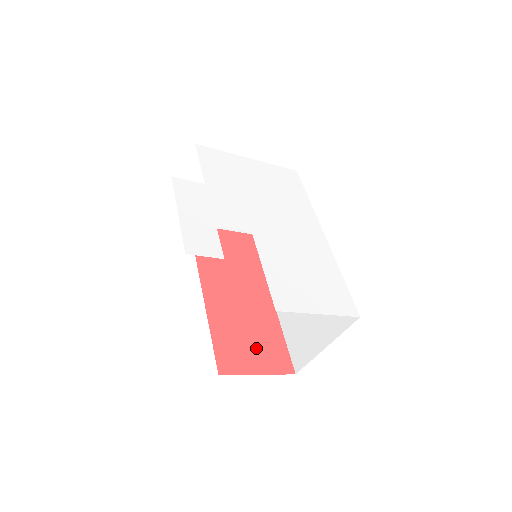
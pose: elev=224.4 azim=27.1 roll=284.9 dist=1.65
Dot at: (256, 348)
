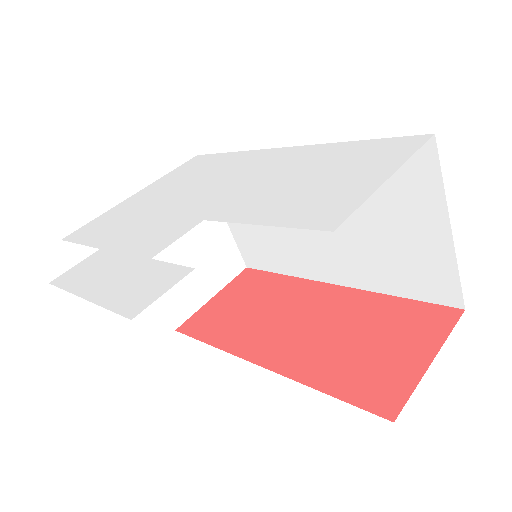
Dot at: (388, 342)
